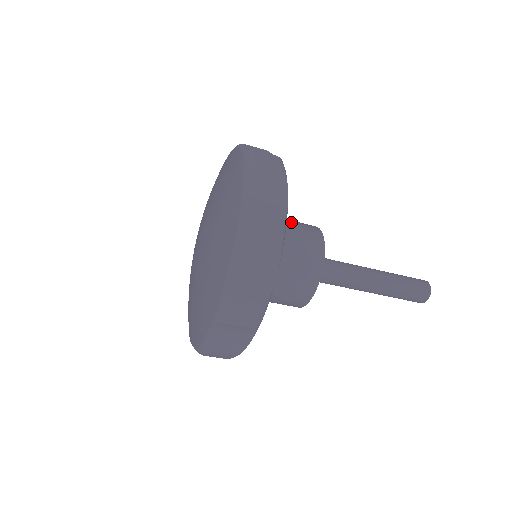
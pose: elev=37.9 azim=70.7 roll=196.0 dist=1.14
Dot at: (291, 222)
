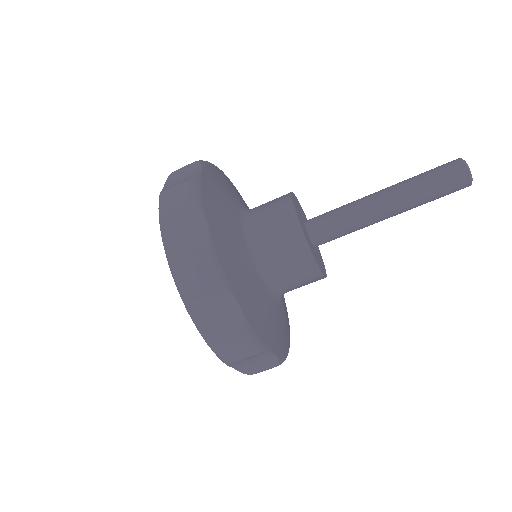
Dot at: occluded
